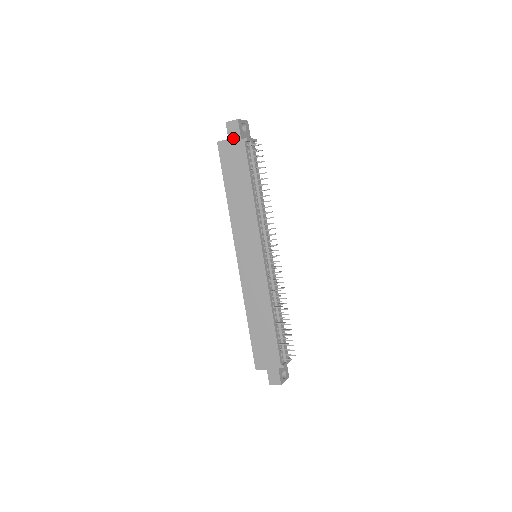
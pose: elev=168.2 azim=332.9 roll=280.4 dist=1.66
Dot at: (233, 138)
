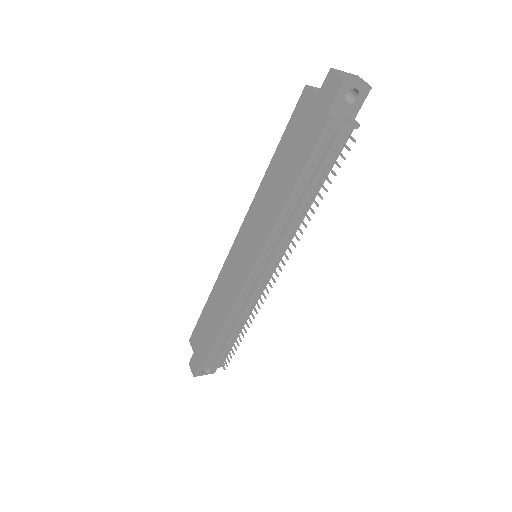
Dot at: (321, 101)
